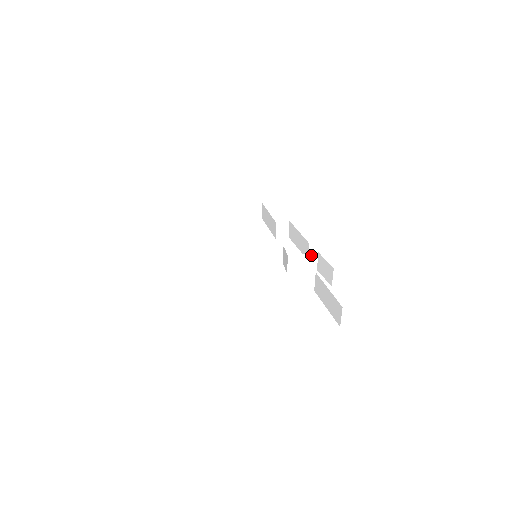
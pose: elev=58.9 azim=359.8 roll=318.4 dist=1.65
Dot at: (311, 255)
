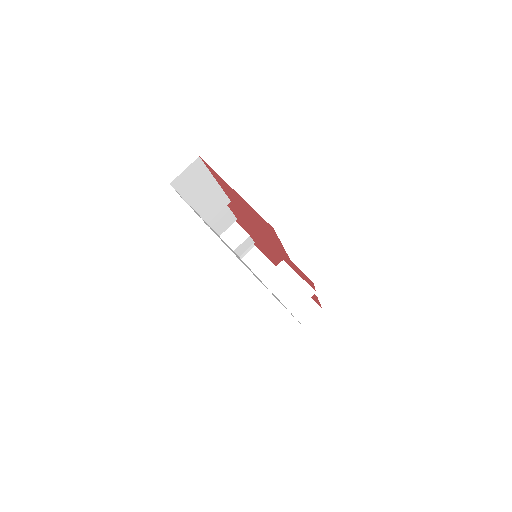
Dot at: (306, 287)
